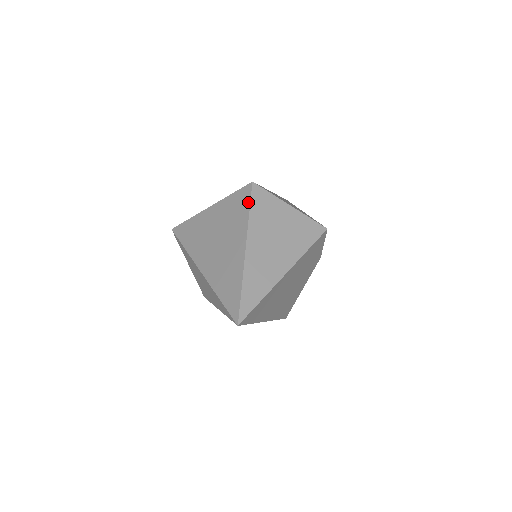
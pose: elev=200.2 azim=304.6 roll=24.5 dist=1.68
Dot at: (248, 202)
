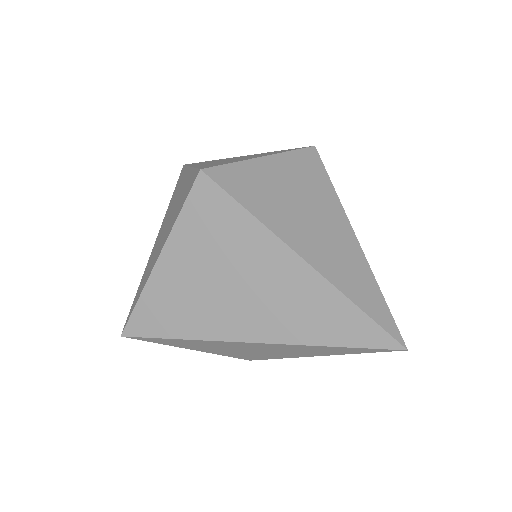
Dot at: (228, 200)
